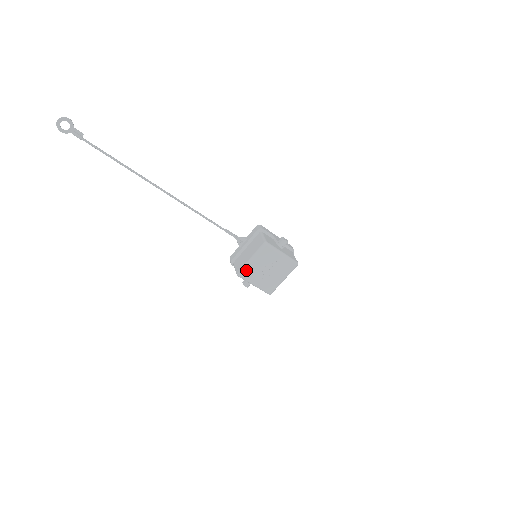
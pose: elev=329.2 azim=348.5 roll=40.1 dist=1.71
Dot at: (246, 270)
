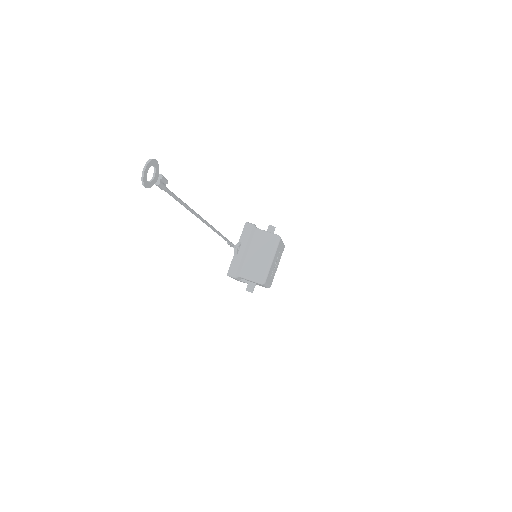
Dot at: (268, 274)
